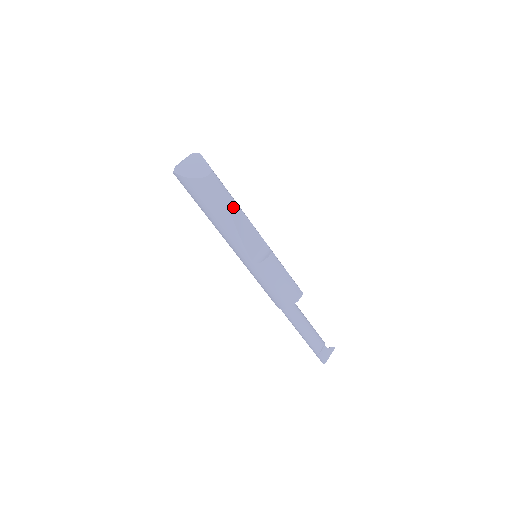
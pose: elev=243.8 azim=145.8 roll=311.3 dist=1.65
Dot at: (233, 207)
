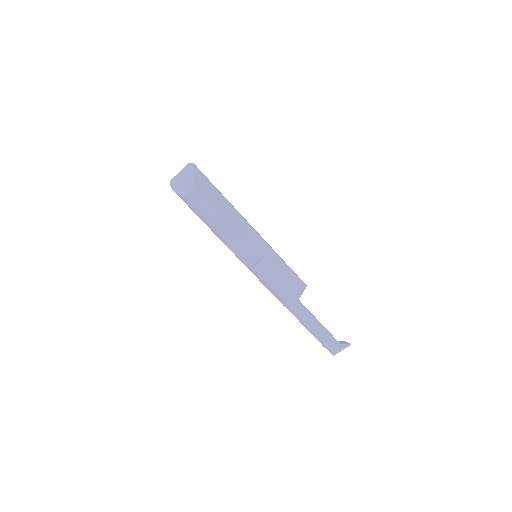
Dot at: (217, 220)
